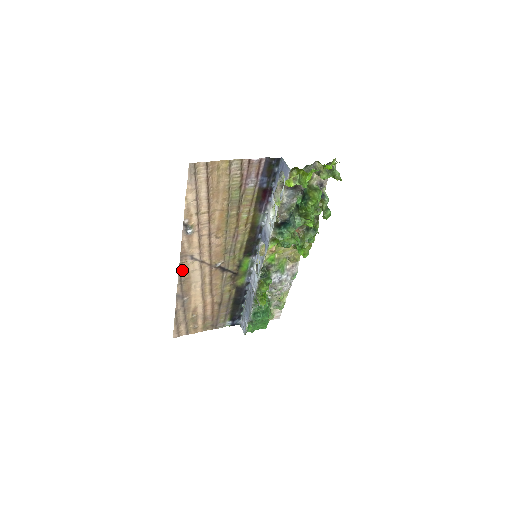
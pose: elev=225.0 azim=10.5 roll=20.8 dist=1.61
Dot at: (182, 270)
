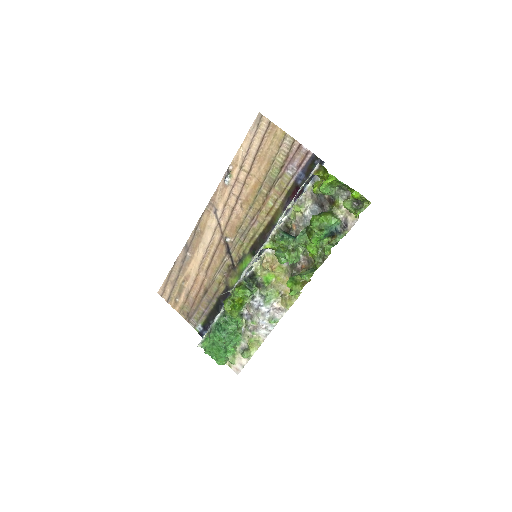
Dot at: (203, 218)
